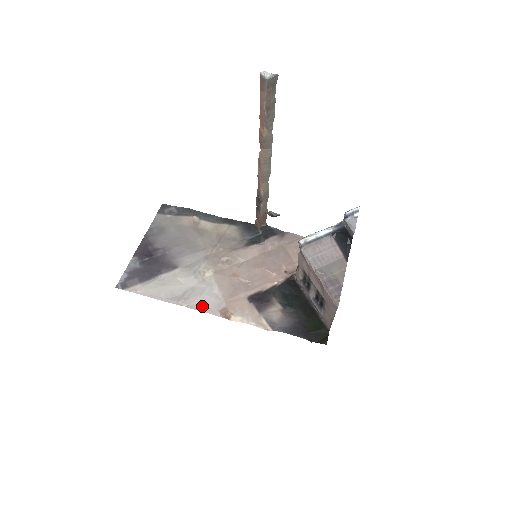
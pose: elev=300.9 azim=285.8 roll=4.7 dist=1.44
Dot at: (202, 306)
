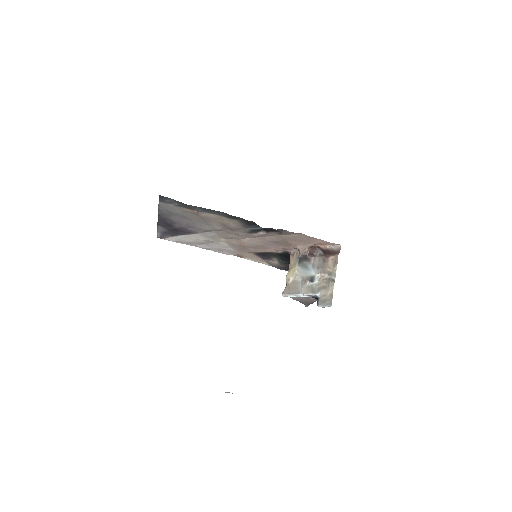
Dot at: (222, 252)
